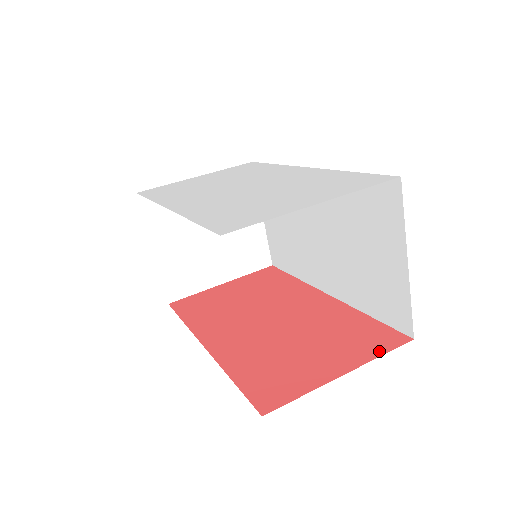
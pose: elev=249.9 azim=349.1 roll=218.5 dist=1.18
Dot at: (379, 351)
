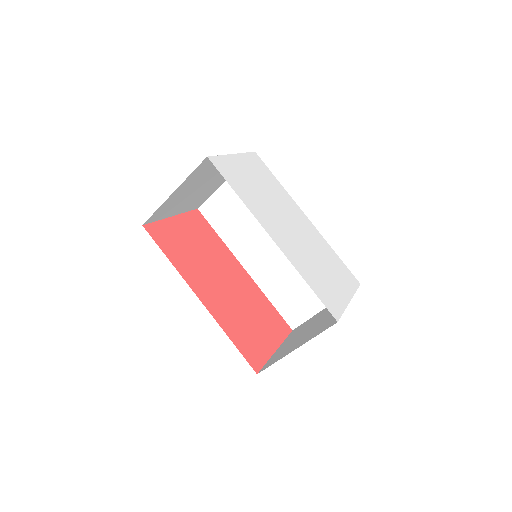
Dot at: (284, 336)
